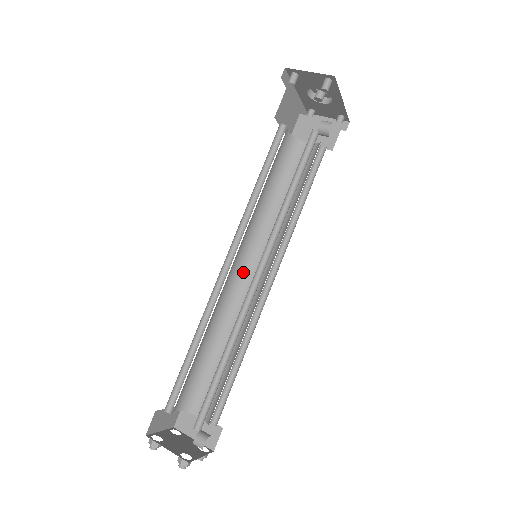
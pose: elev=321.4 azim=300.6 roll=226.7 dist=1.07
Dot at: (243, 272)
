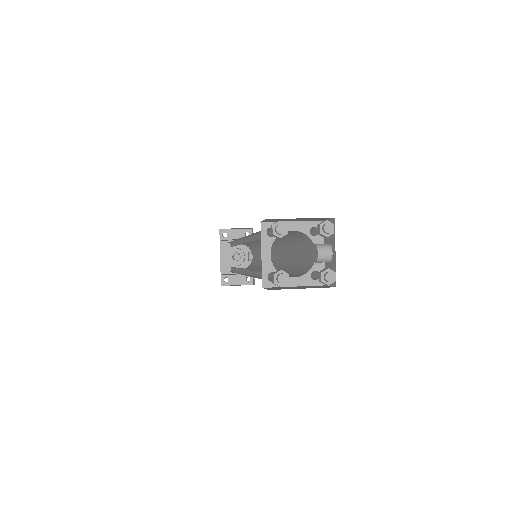
Dot at: occluded
